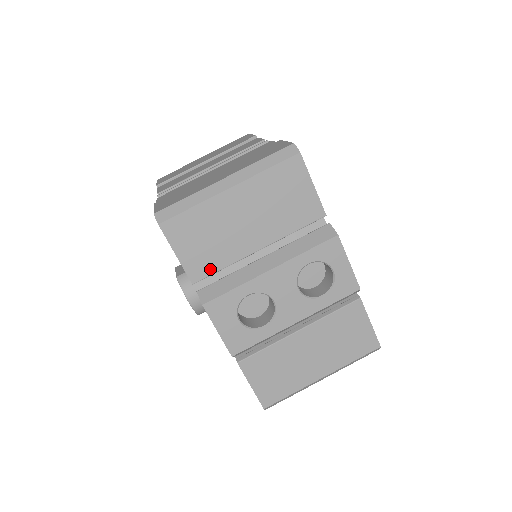
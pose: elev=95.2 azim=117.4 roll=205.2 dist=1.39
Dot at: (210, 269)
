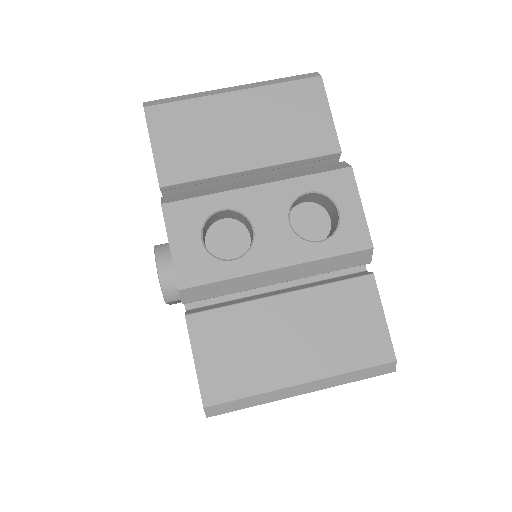
Dot at: (186, 175)
